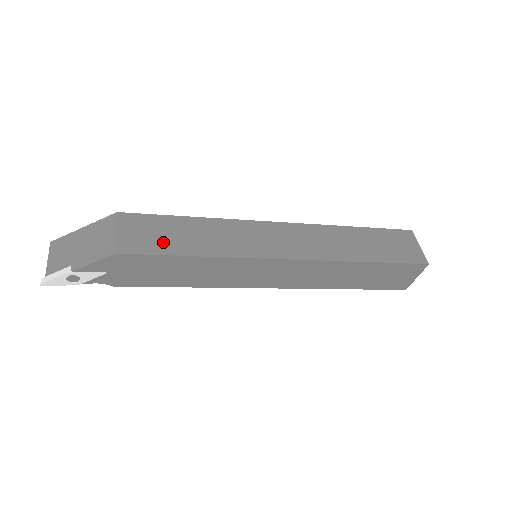
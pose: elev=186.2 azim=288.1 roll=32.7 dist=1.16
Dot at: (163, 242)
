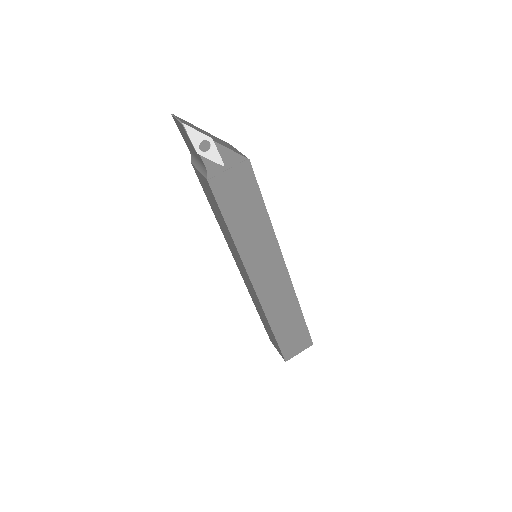
Dot at: occluded
